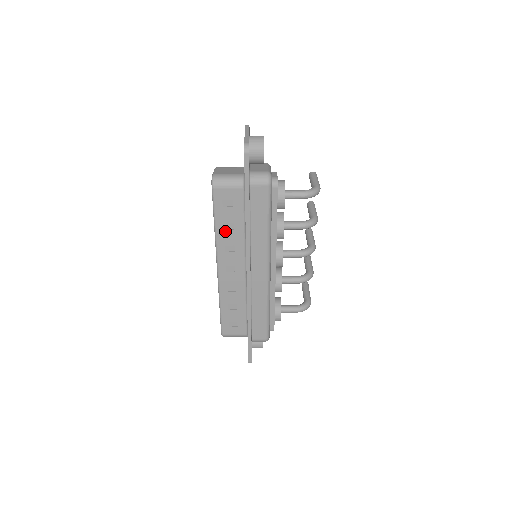
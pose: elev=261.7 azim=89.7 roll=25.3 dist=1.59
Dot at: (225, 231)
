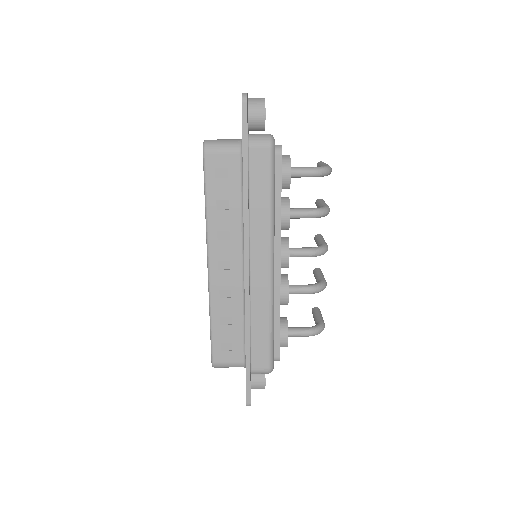
Dot at: (218, 211)
